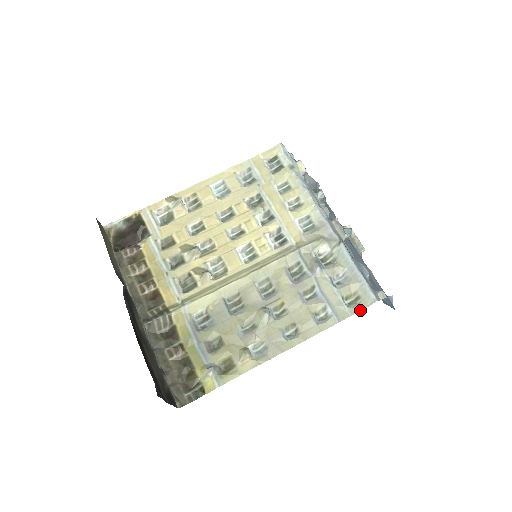
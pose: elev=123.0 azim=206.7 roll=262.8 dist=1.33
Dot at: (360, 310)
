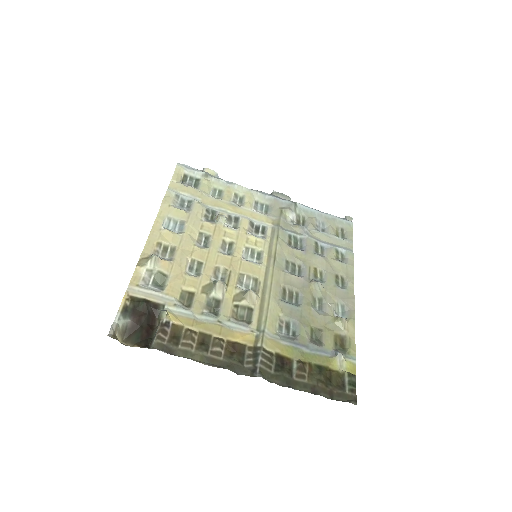
Dot at: (352, 235)
